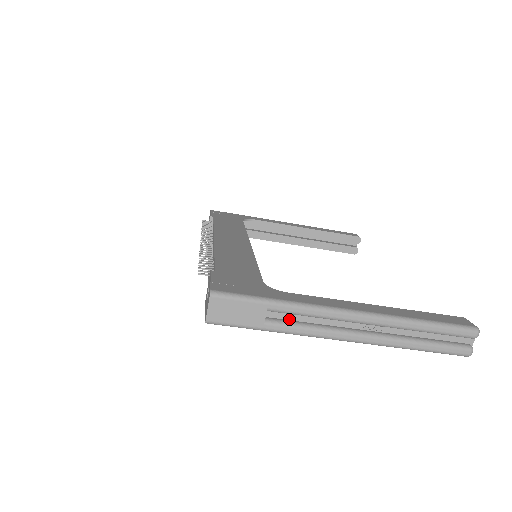
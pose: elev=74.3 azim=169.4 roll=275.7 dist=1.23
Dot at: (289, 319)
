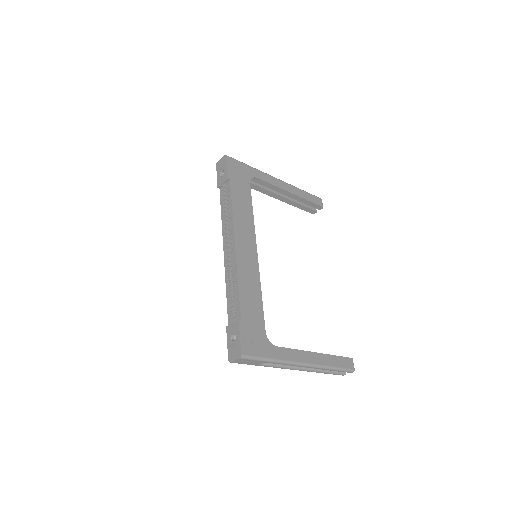
Dot at: occluded
